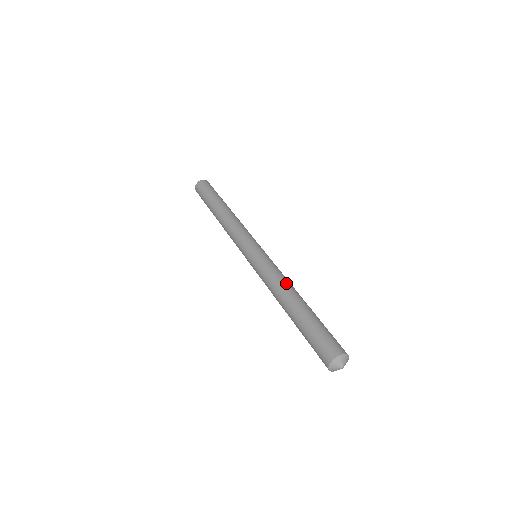
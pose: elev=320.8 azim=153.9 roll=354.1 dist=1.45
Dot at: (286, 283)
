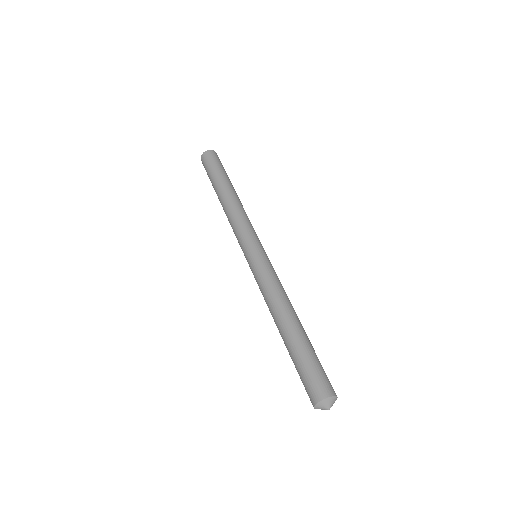
Dot at: (278, 300)
